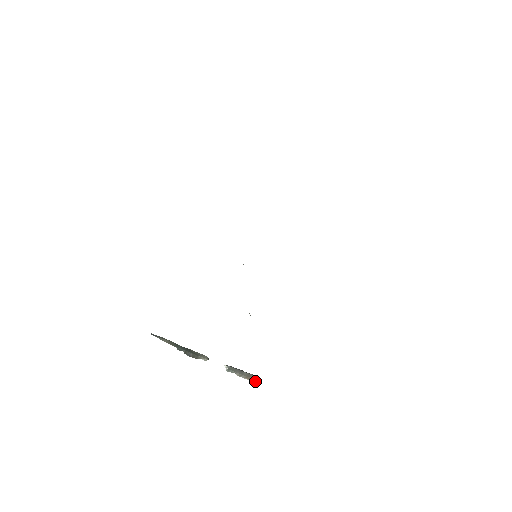
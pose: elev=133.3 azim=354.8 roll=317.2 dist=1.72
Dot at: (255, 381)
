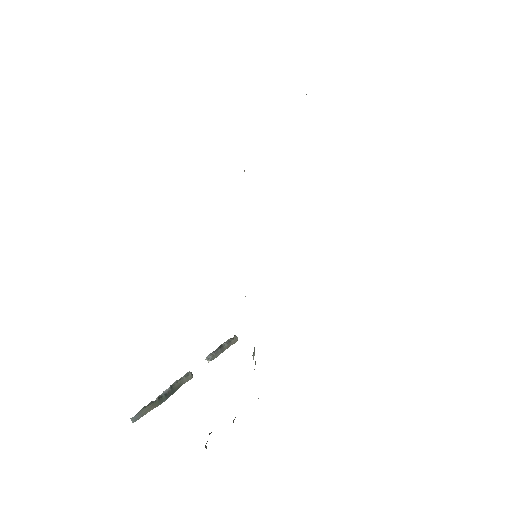
Dot at: (233, 342)
